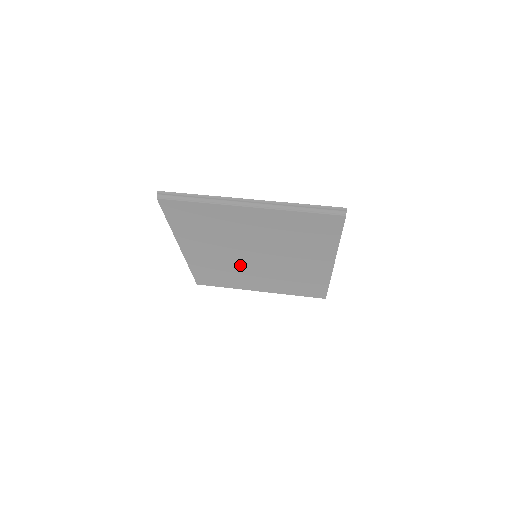
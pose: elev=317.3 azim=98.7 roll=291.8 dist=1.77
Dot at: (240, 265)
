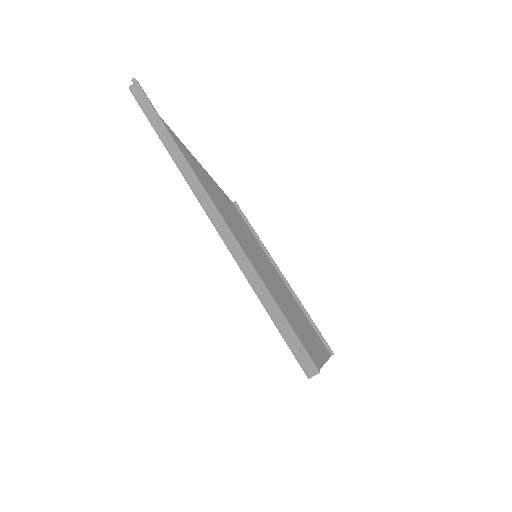
Dot at: occluded
